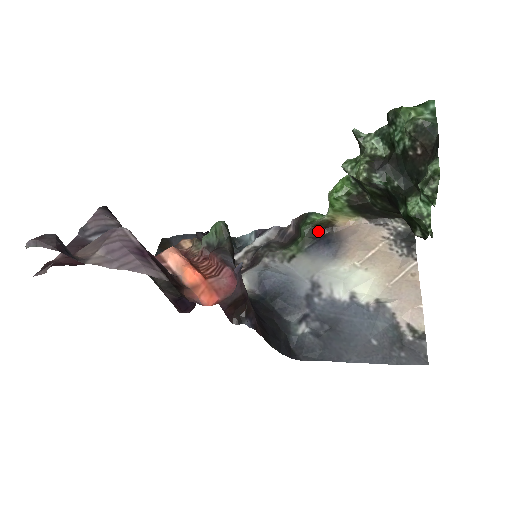
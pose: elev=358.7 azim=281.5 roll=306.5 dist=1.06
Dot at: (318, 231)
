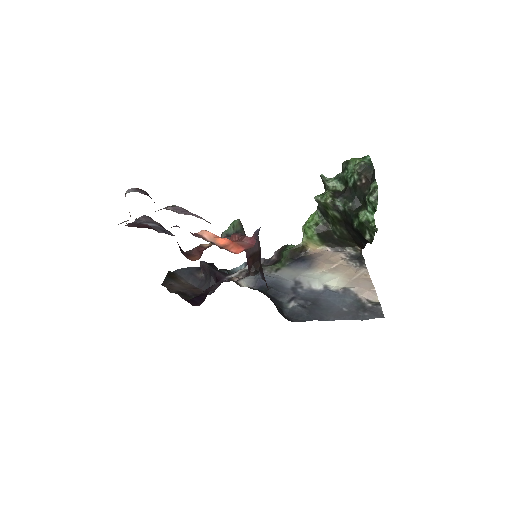
Dot at: (295, 254)
